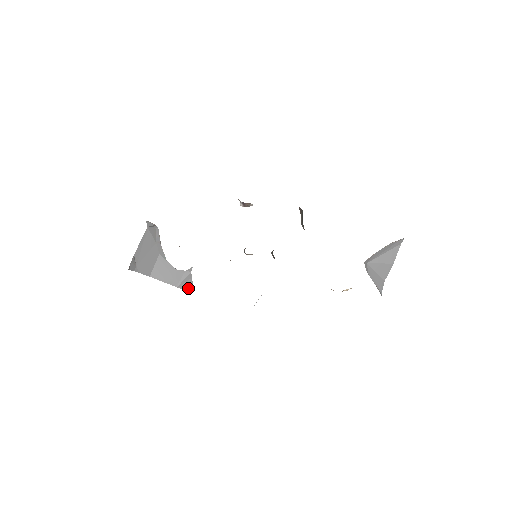
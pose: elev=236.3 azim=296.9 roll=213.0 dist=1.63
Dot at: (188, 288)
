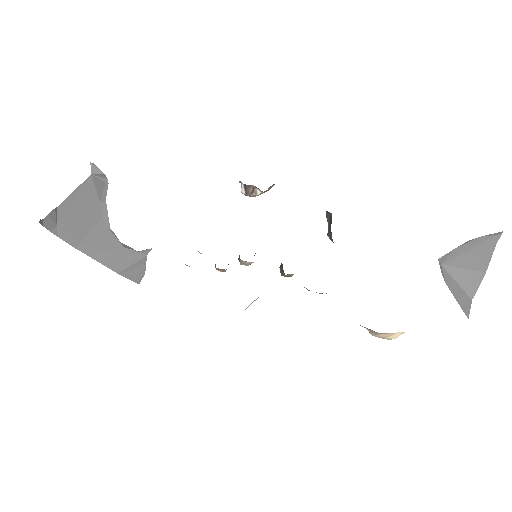
Dot at: (136, 276)
